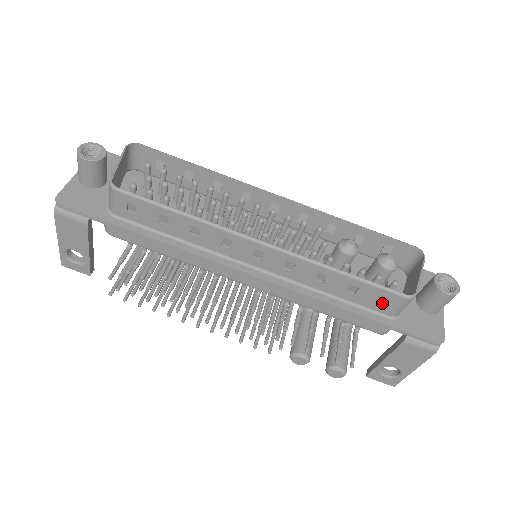
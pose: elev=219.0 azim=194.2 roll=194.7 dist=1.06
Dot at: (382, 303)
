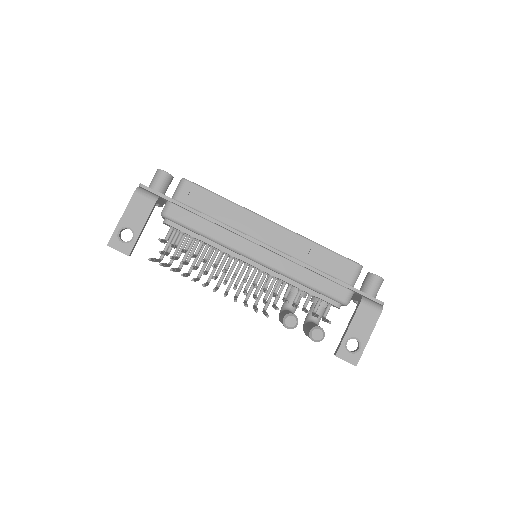
Dot at: (344, 273)
